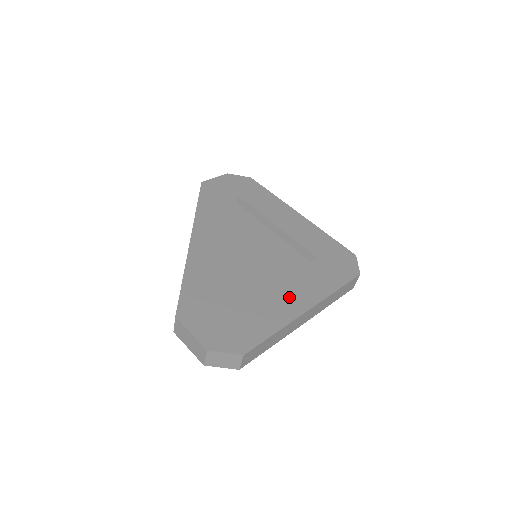
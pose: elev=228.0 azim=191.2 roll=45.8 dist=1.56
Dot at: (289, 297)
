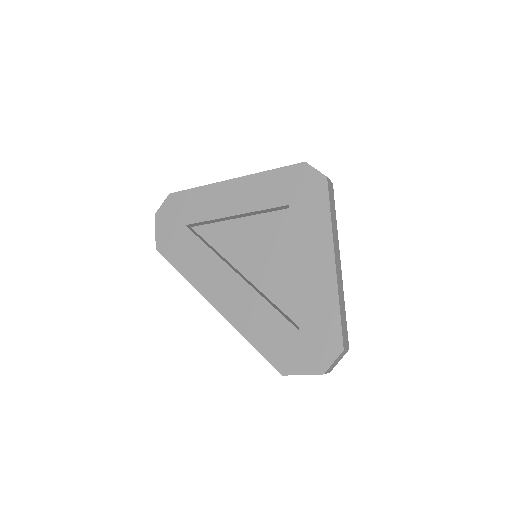
Dot at: (314, 268)
